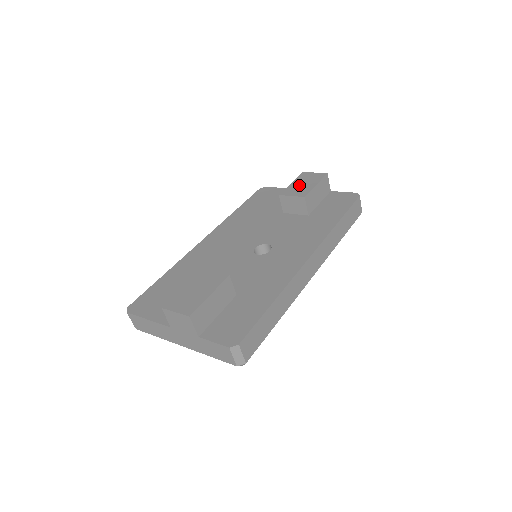
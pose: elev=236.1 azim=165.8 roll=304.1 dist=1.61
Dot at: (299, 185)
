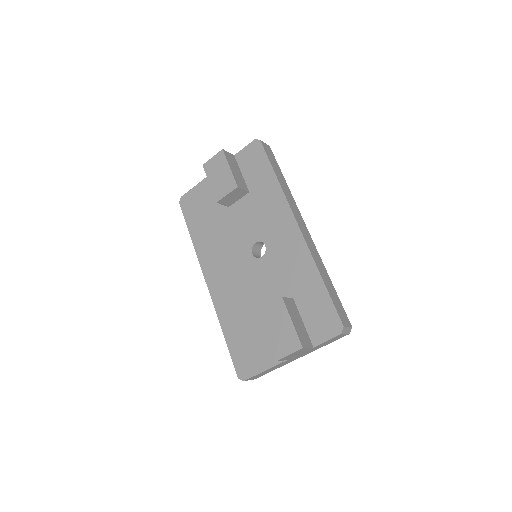
Dot at: (218, 180)
